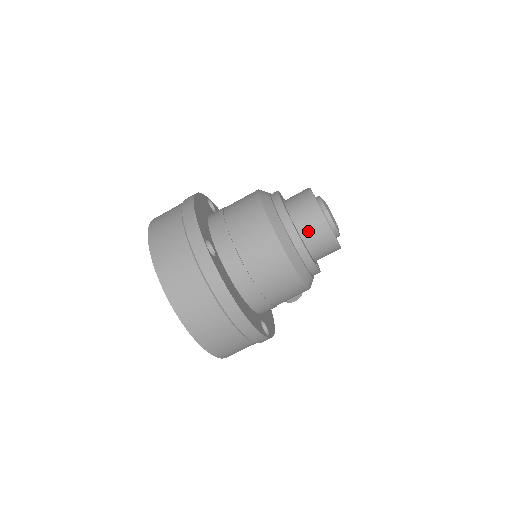
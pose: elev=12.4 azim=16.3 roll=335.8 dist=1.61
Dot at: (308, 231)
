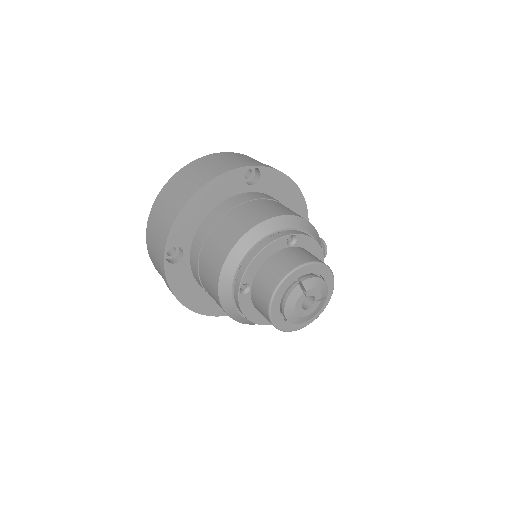
Dot at: (257, 306)
